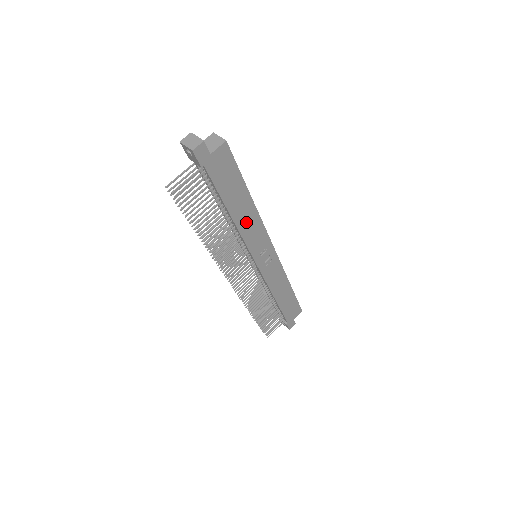
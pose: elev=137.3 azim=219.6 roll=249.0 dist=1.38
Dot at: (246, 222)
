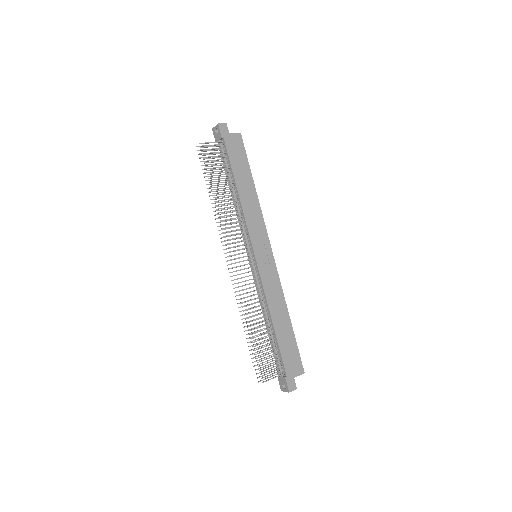
Dot at: (249, 204)
